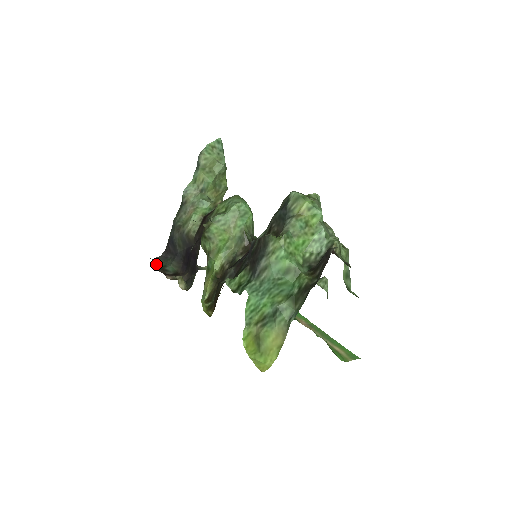
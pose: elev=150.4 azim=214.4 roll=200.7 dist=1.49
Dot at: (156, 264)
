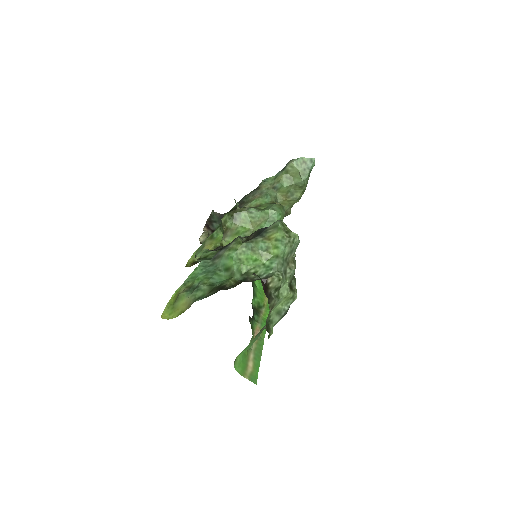
Dot at: (211, 216)
